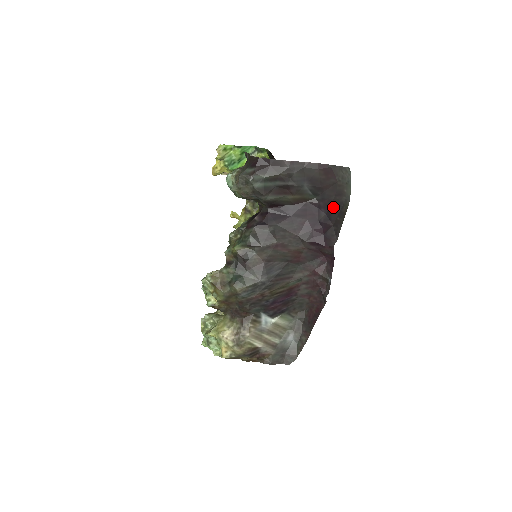
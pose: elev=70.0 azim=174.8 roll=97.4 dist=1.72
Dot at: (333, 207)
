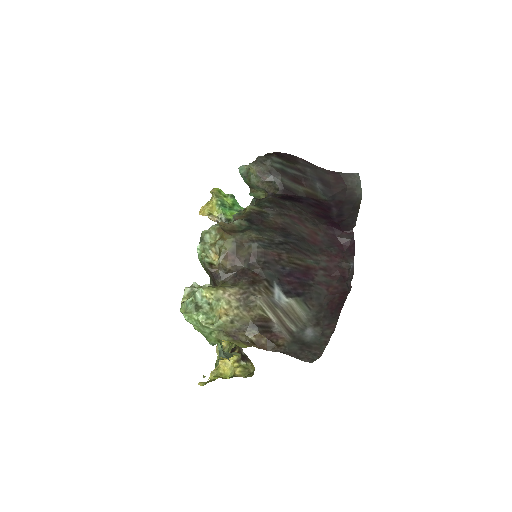
Dot at: (345, 206)
